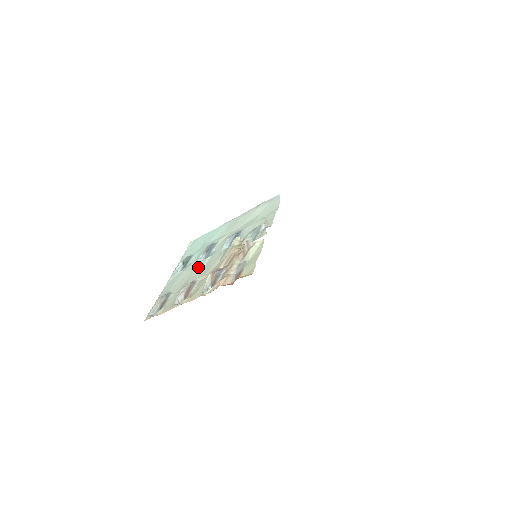
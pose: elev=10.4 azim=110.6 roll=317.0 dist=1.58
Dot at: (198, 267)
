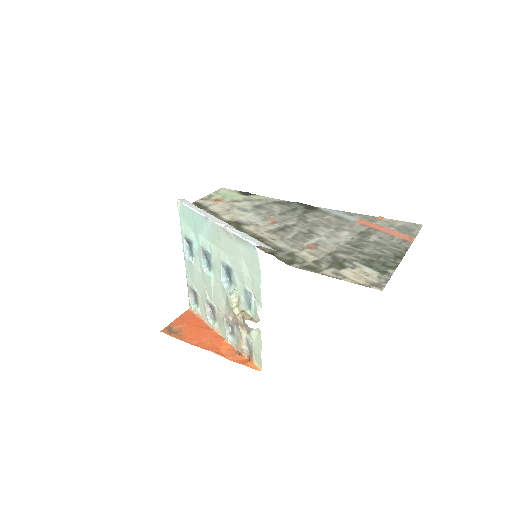
Dot at: (207, 282)
